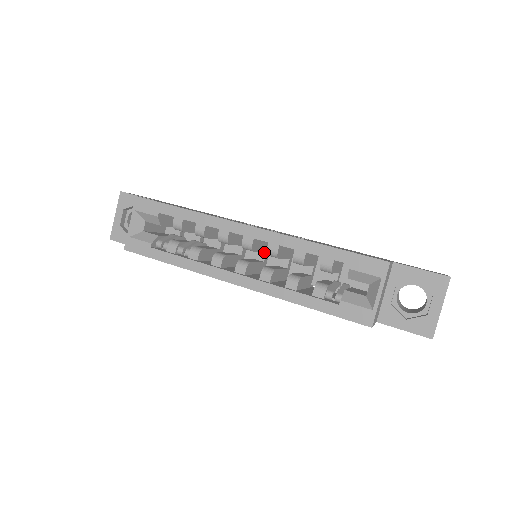
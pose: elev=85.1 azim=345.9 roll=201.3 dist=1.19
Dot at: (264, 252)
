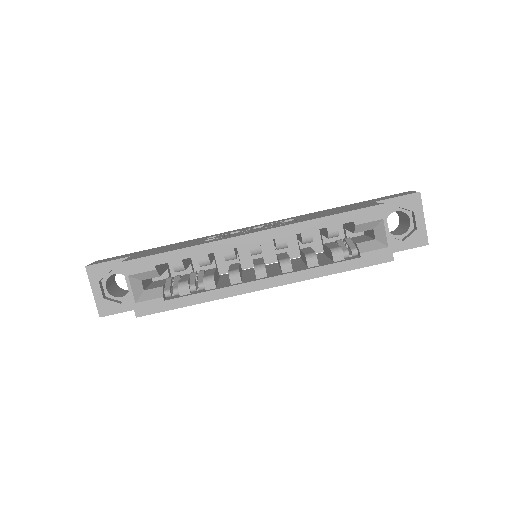
Dot at: occluded
